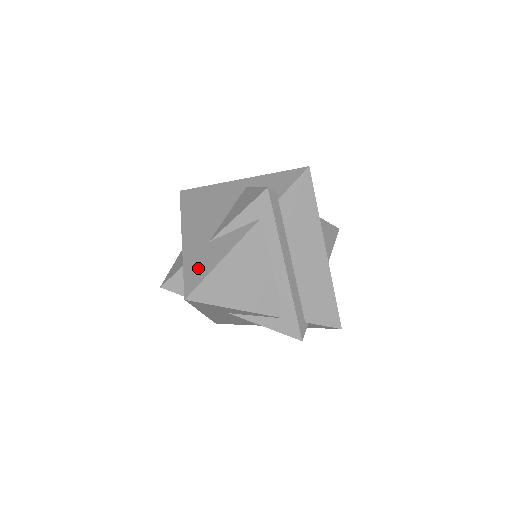
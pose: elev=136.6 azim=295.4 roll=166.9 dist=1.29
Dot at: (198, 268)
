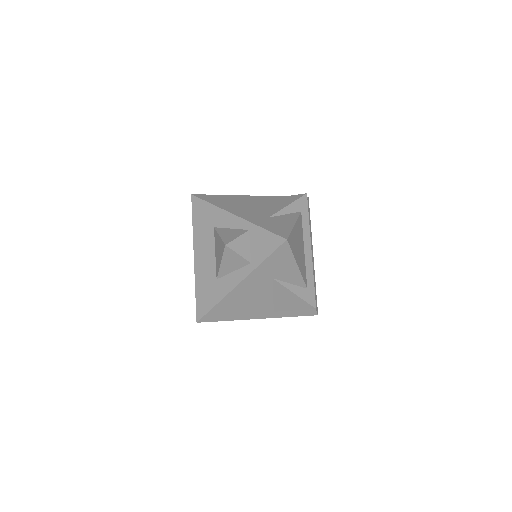
Dot at: (277, 227)
